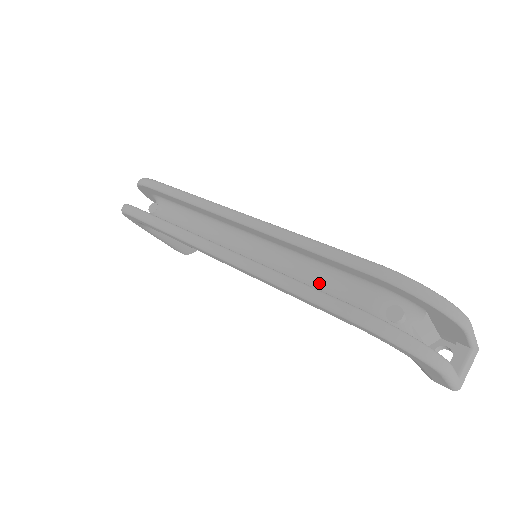
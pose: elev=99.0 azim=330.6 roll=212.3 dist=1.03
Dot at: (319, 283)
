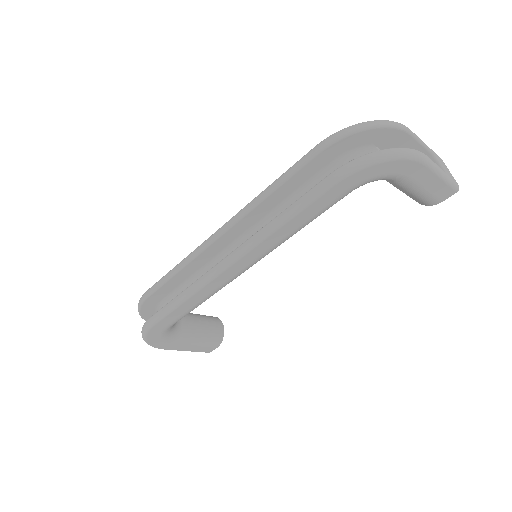
Dot at: occluded
